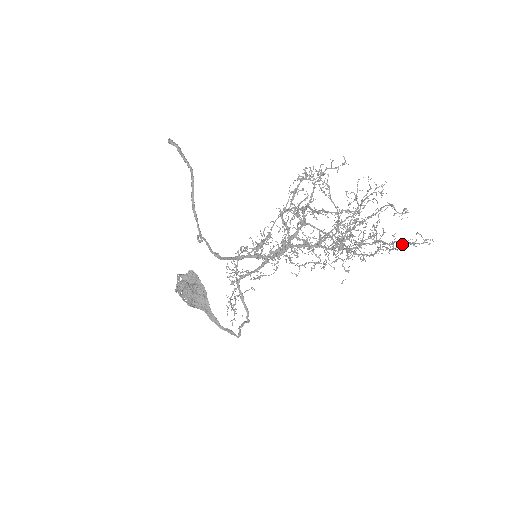
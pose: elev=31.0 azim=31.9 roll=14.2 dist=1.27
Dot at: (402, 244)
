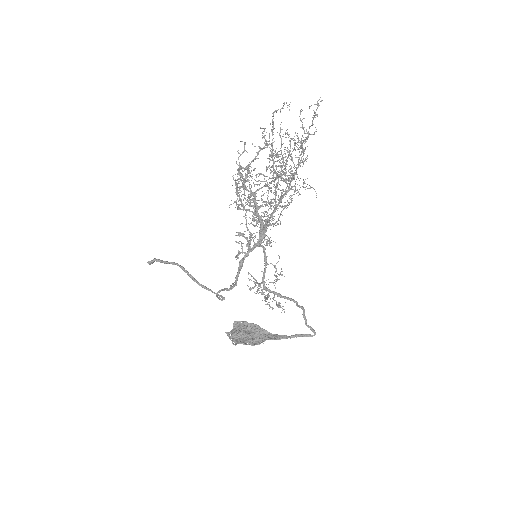
Dot at: (312, 125)
